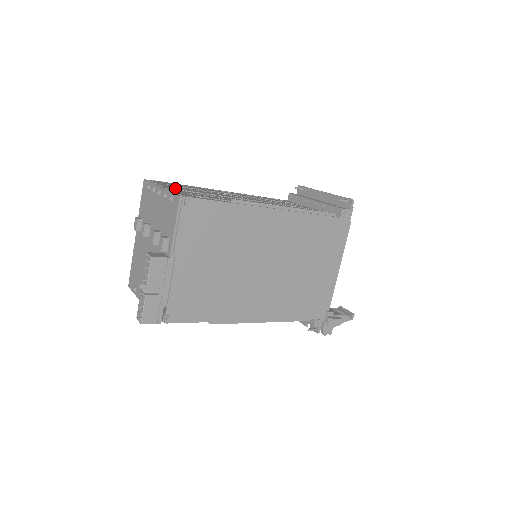
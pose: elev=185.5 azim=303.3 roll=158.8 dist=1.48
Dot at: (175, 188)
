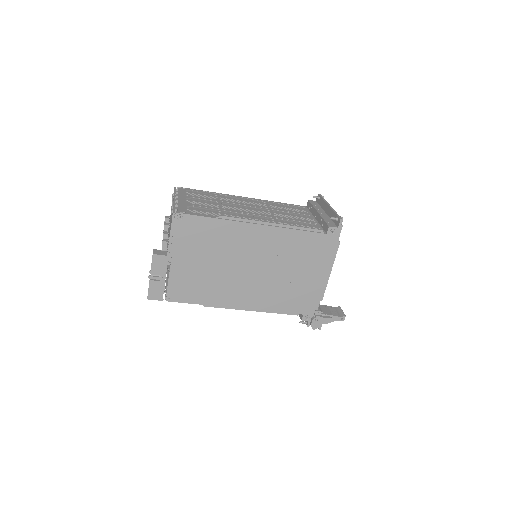
Dot at: (187, 199)
